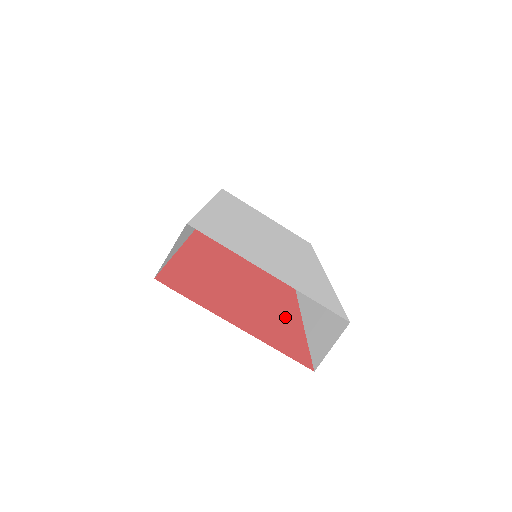
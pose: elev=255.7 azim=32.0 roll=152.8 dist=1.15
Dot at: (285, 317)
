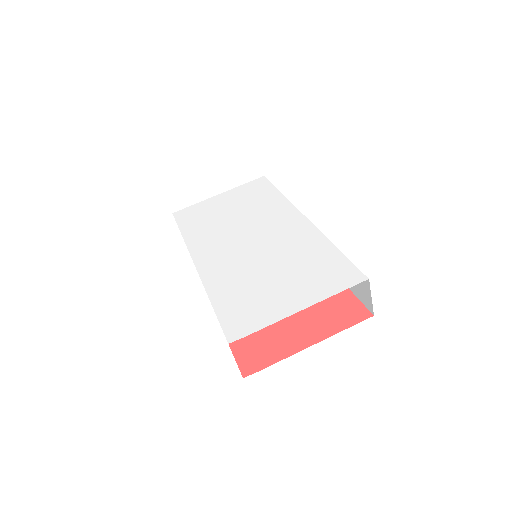
Dot at: occluded
